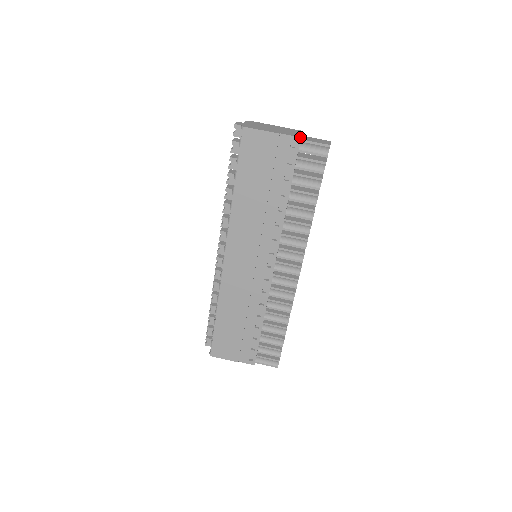
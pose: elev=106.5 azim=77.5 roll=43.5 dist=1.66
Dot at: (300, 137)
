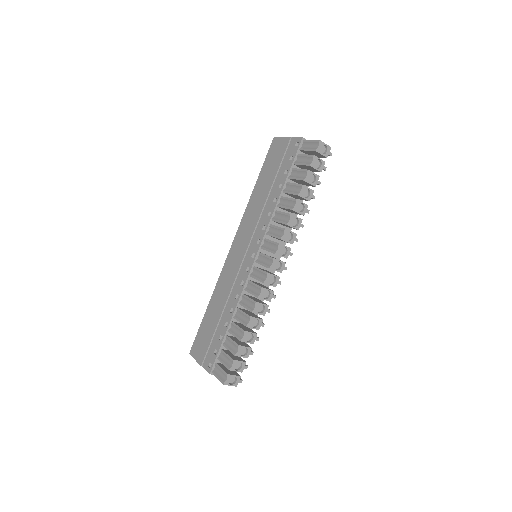
Dot at: (302, 137)
